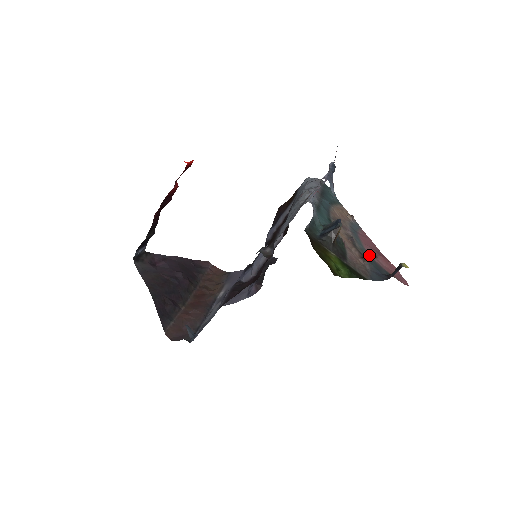
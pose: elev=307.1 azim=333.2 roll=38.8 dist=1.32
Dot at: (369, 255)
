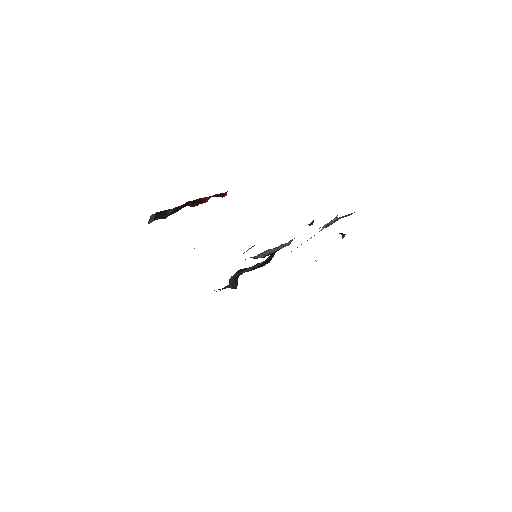
Dot at: occluded
